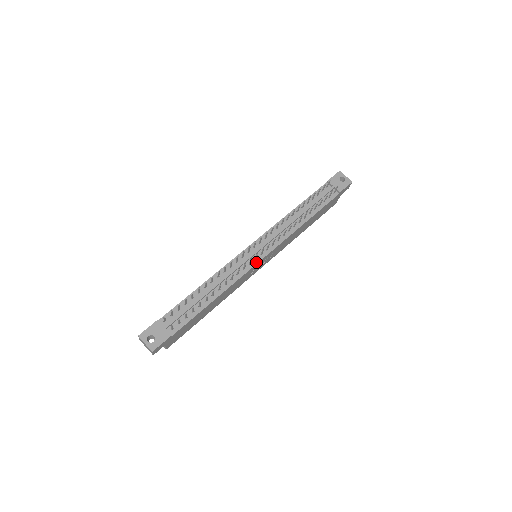
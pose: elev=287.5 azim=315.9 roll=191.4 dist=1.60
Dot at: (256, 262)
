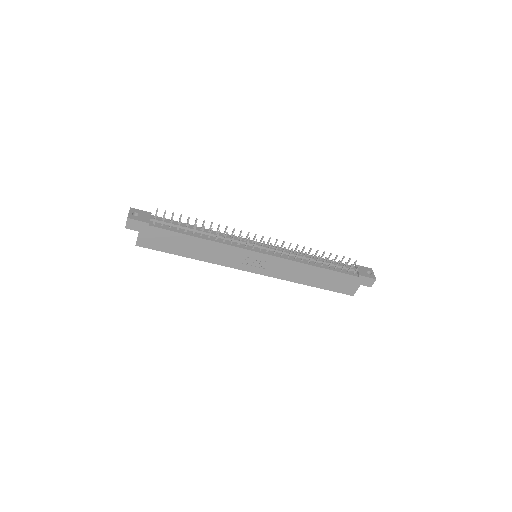
Dot at: (251, 249)
